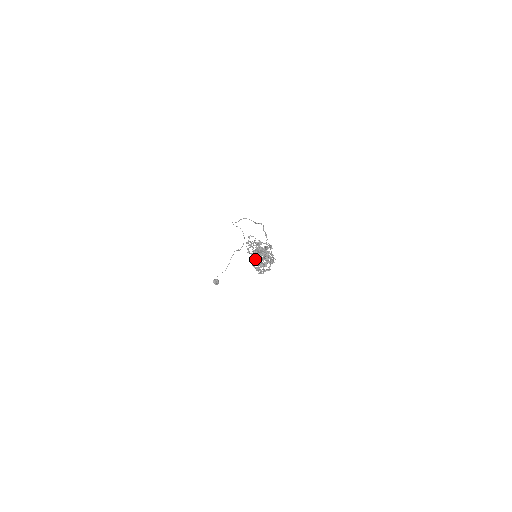
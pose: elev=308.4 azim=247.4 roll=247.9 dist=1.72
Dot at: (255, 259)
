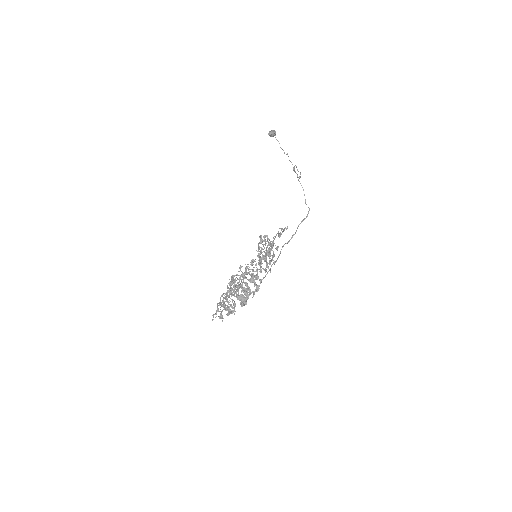
Dot at: (230, 290)
